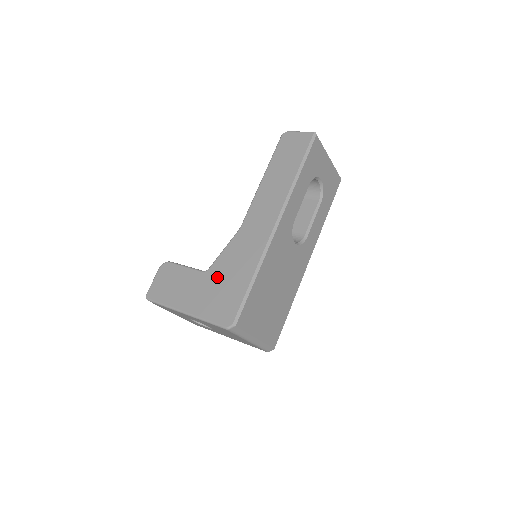
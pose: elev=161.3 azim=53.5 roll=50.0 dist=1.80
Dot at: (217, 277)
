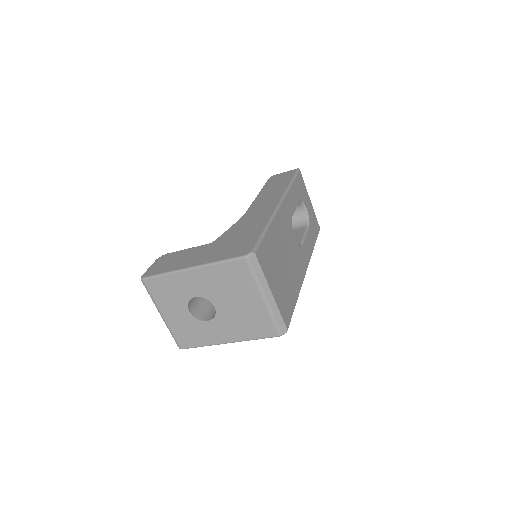
Dot at: (226, 239)
